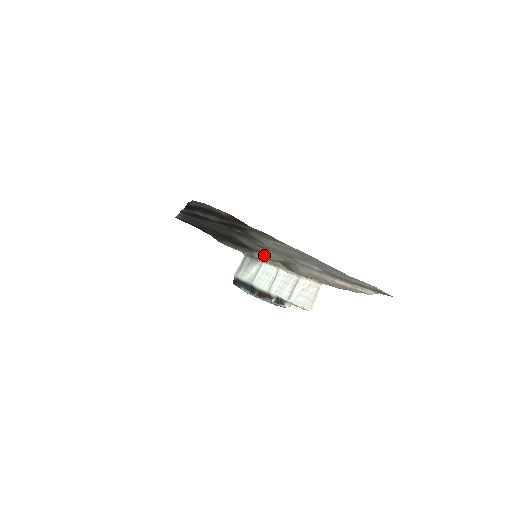
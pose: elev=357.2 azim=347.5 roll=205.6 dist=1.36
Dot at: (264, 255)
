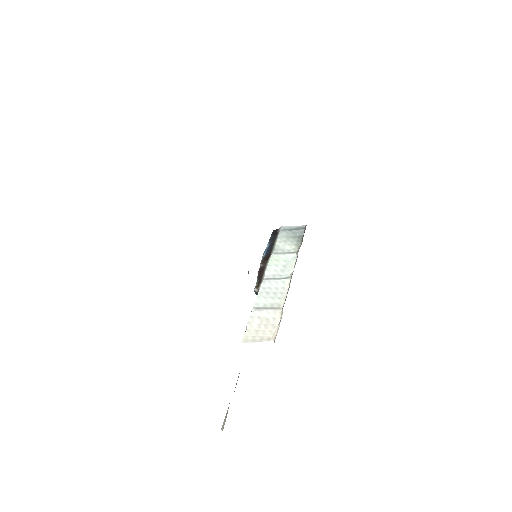
Dot at: occluded
